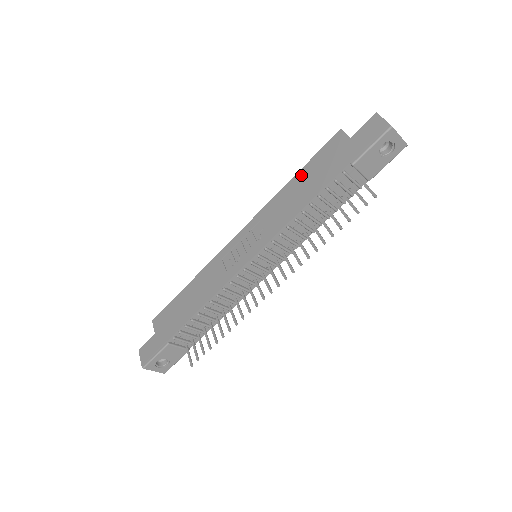
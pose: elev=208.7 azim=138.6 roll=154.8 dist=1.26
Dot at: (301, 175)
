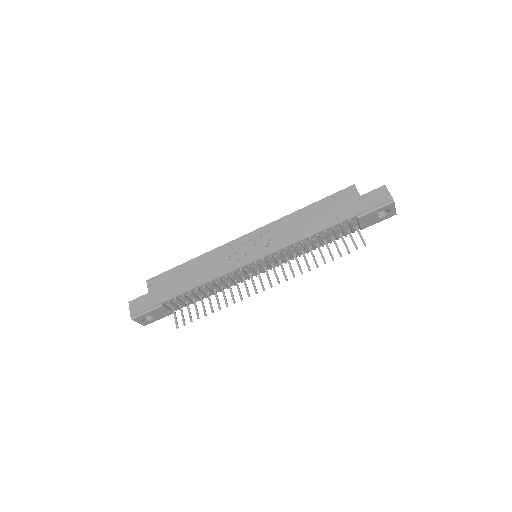
Dot at: (313, 208)
